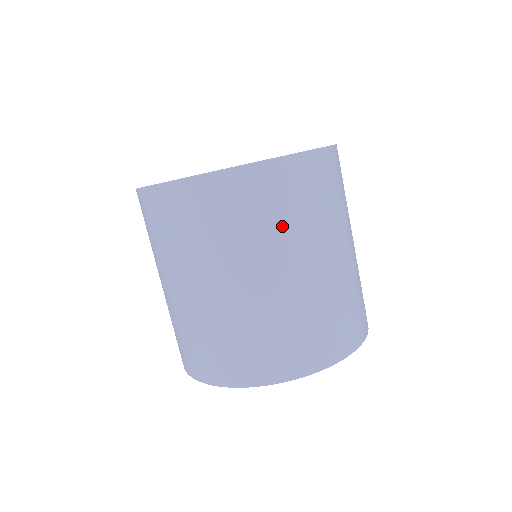
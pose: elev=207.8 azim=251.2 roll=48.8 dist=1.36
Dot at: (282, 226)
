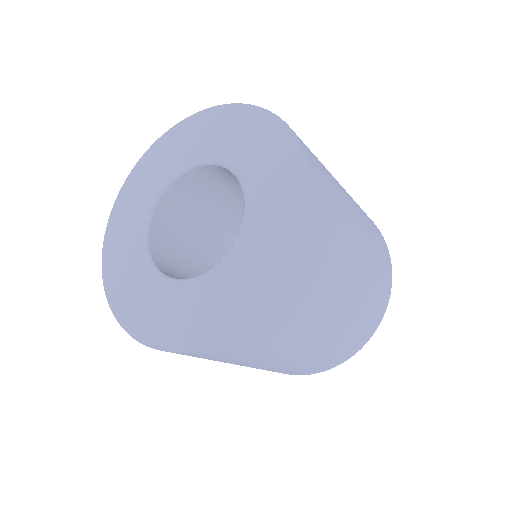
Dot at: (261, 352)
